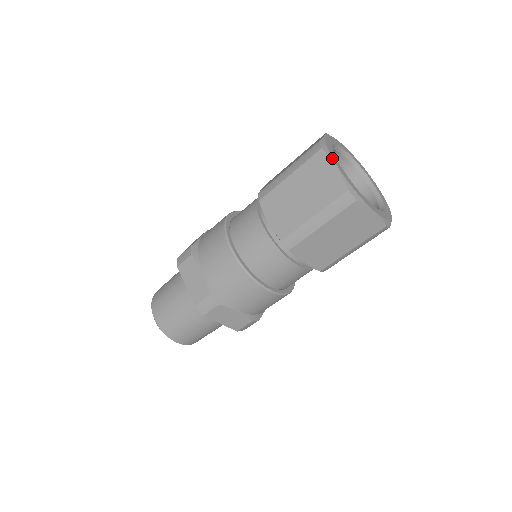
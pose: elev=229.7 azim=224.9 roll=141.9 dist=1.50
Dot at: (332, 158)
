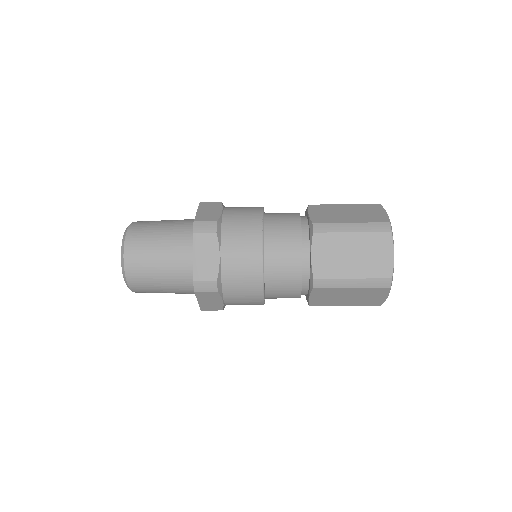
Dot at: occluded
